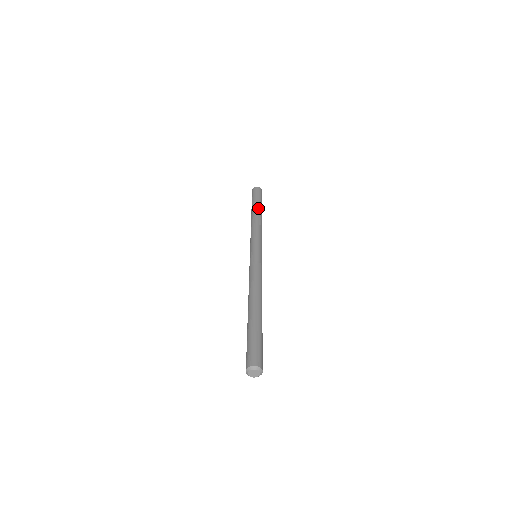
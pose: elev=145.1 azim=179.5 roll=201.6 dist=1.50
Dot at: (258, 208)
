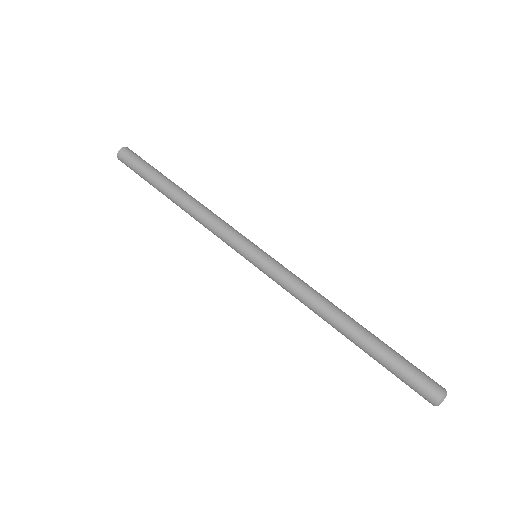
Dot at: (173, 183)
